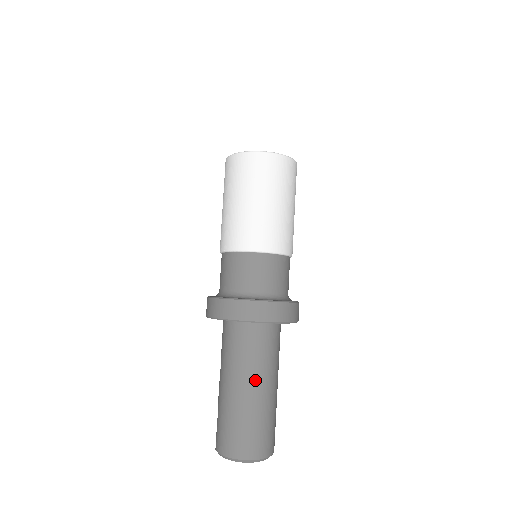
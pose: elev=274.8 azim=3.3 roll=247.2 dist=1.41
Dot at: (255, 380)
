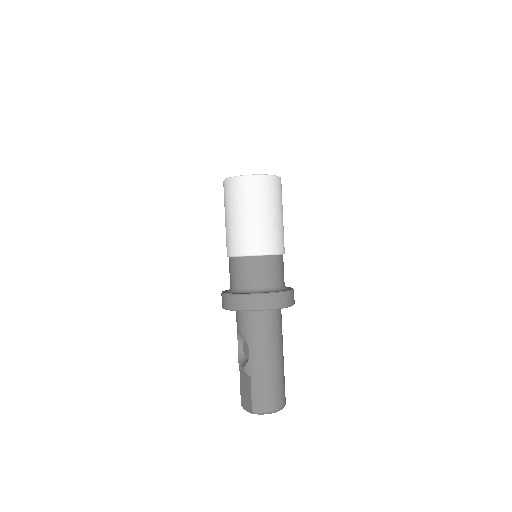
Dot at: (281, 350)
